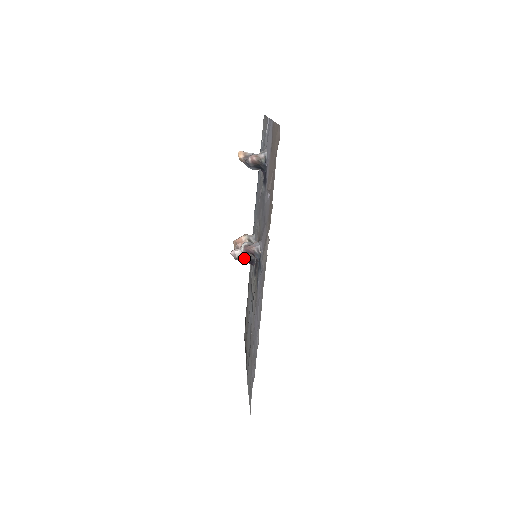
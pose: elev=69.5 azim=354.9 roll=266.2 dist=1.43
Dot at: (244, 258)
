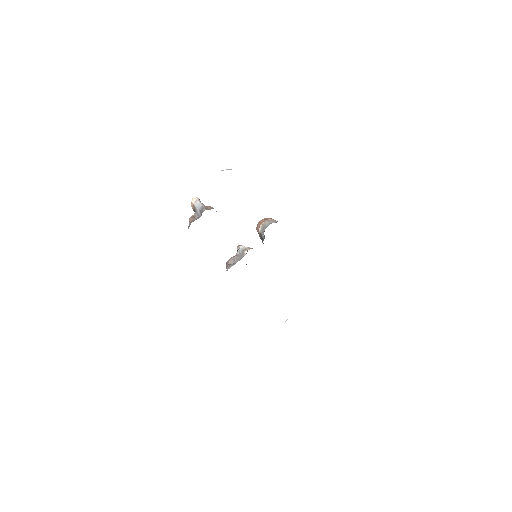
Dot at: occluded
